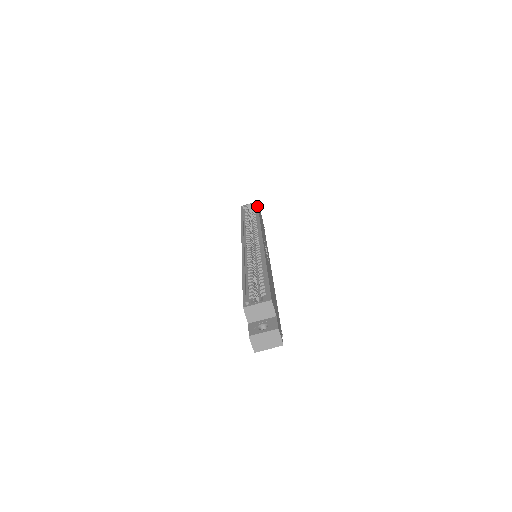
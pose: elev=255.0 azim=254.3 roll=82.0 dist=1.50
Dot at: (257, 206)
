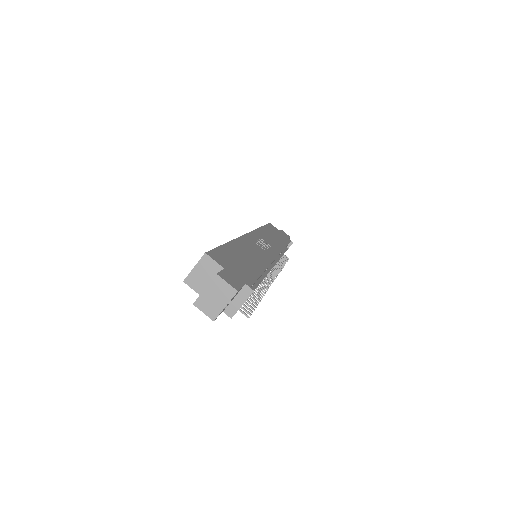
Dot at: (266, 224)
